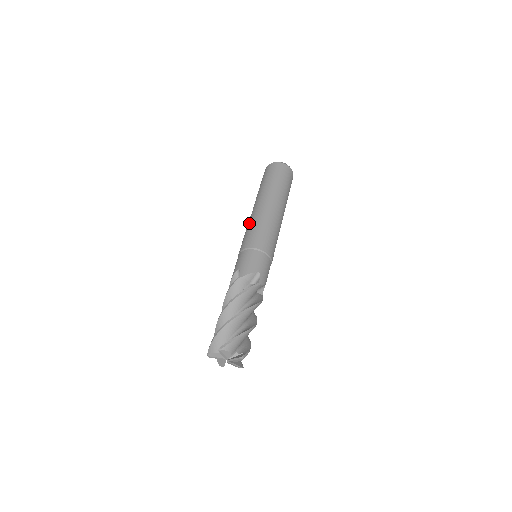
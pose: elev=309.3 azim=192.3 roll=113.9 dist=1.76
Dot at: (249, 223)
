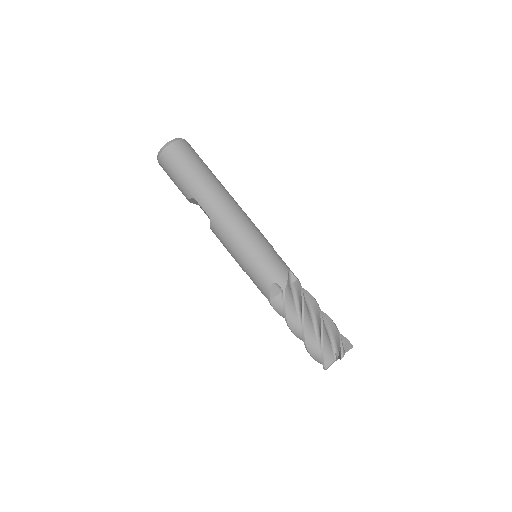
Dot at: (224, 231)
